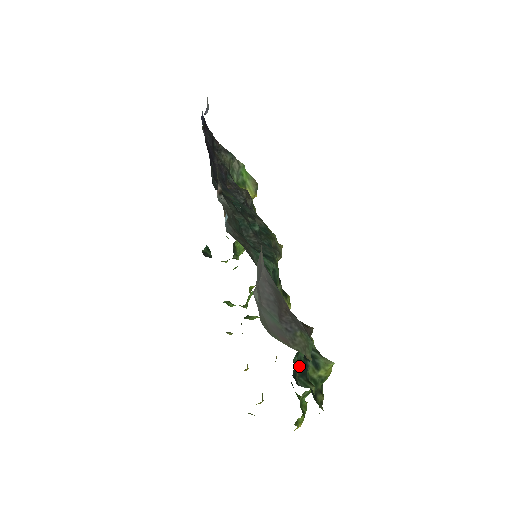
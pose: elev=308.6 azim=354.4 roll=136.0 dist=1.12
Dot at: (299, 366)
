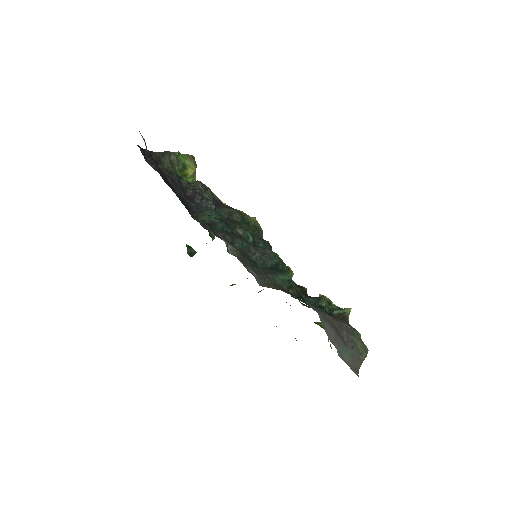
Dot at: occluded
